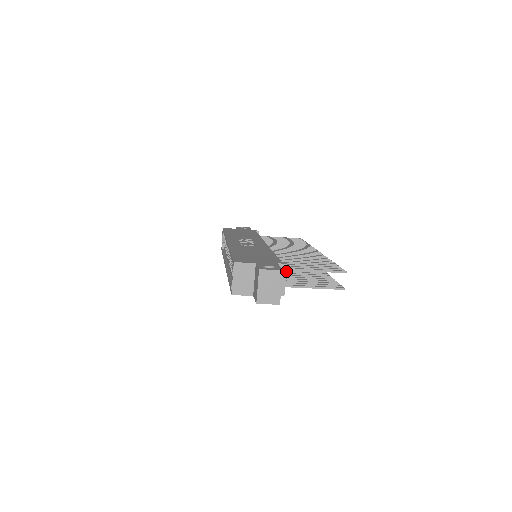
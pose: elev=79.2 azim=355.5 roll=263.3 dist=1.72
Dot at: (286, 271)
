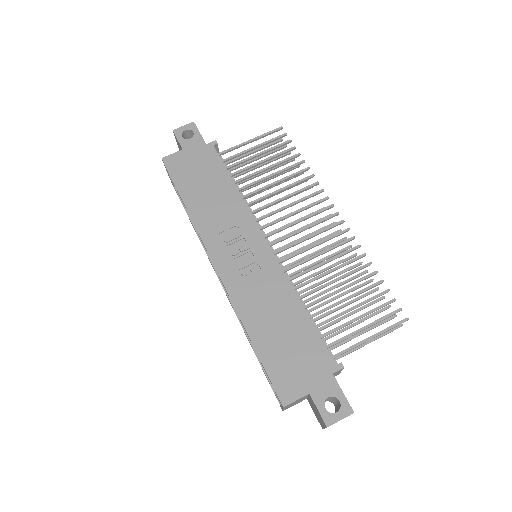
Dot at: occluded
